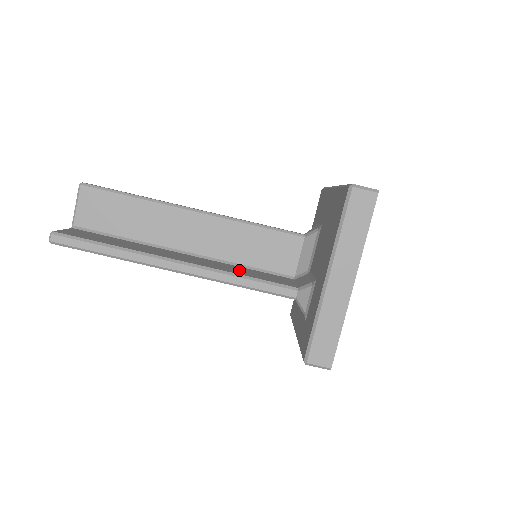
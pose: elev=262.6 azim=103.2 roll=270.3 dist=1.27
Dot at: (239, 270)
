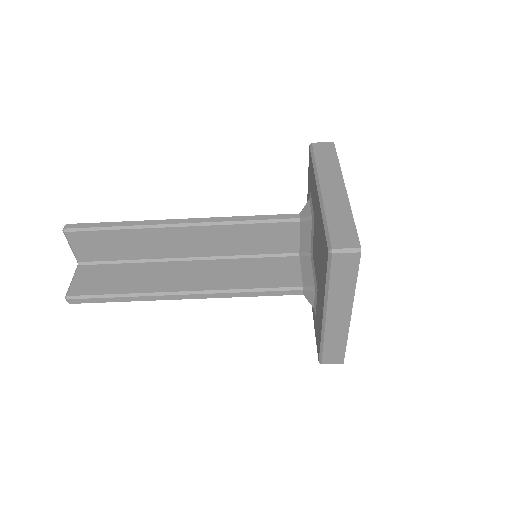
Dot at: (244, 273)
